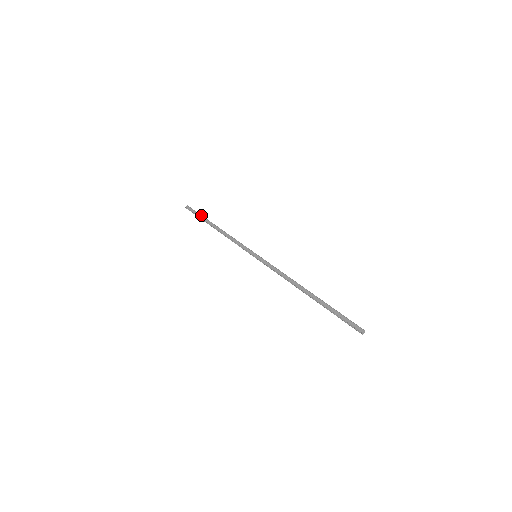
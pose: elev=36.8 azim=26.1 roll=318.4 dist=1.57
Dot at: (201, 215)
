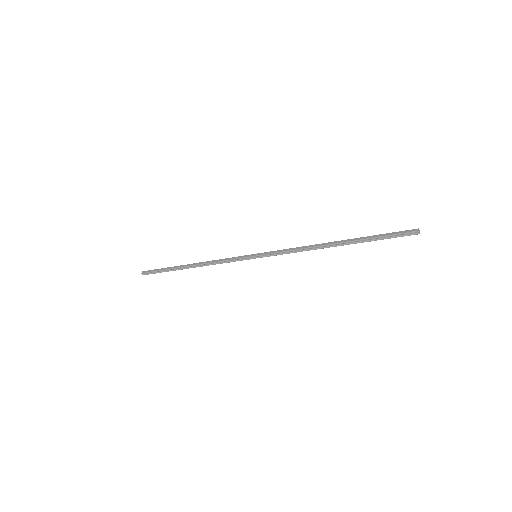
Dot at: occluded
